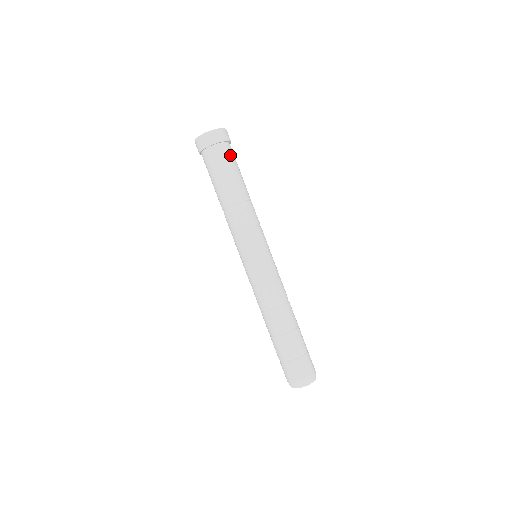
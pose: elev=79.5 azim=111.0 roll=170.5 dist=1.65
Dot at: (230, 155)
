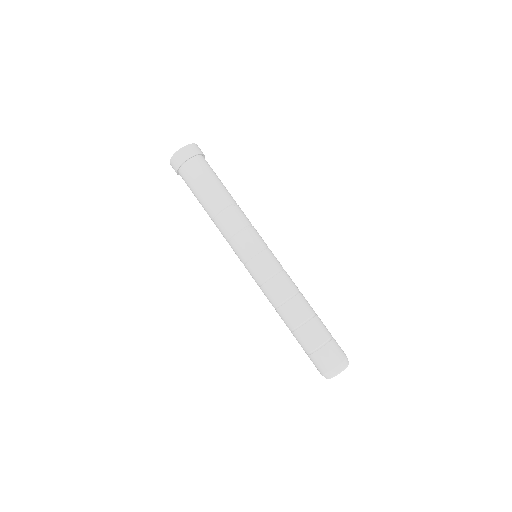
Dot at: (197, 170)
